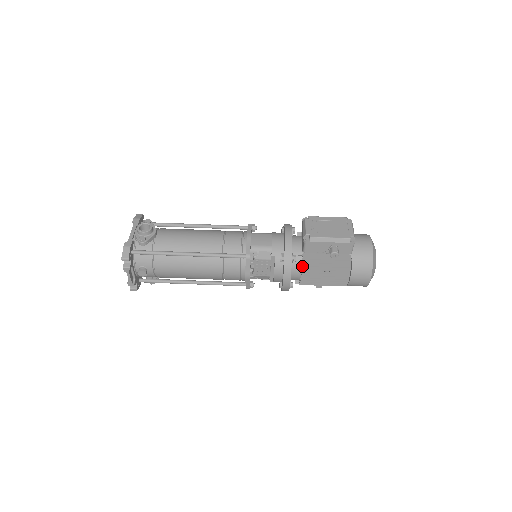
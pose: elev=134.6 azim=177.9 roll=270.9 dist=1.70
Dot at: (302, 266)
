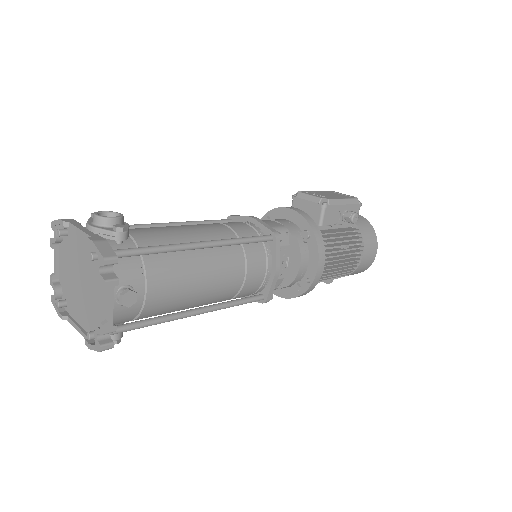
Dot at: occluded
